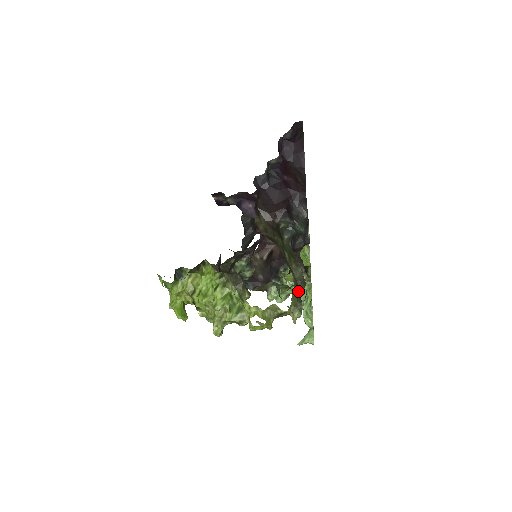
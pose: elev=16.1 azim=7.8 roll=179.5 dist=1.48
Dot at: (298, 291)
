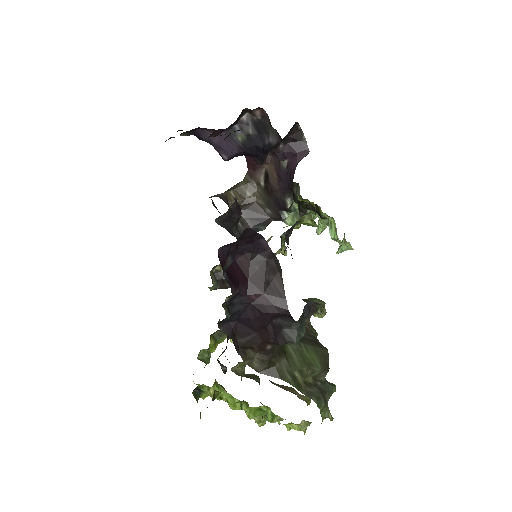
Dot at: (324, 401)
